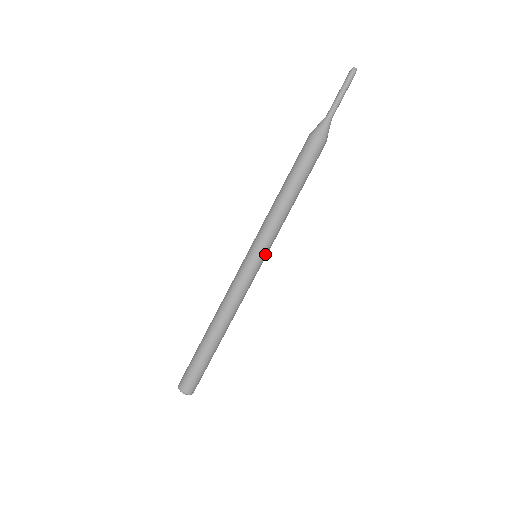
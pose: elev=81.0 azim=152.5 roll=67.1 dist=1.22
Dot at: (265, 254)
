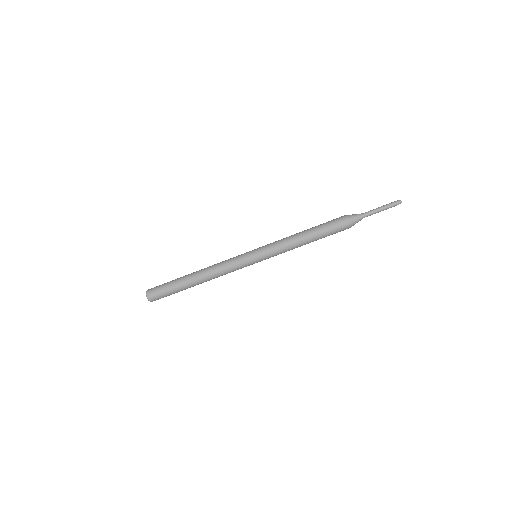
Dot at: (262, 260)
